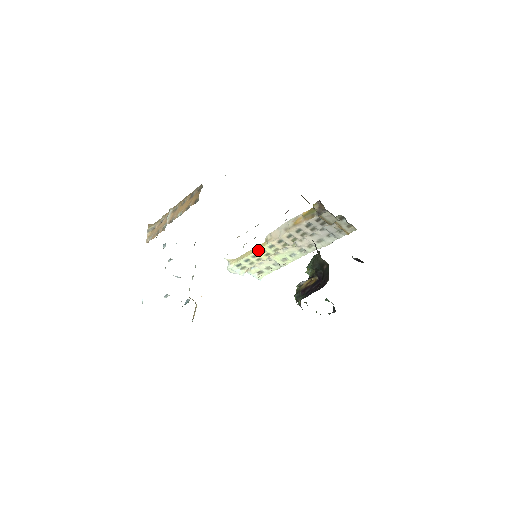
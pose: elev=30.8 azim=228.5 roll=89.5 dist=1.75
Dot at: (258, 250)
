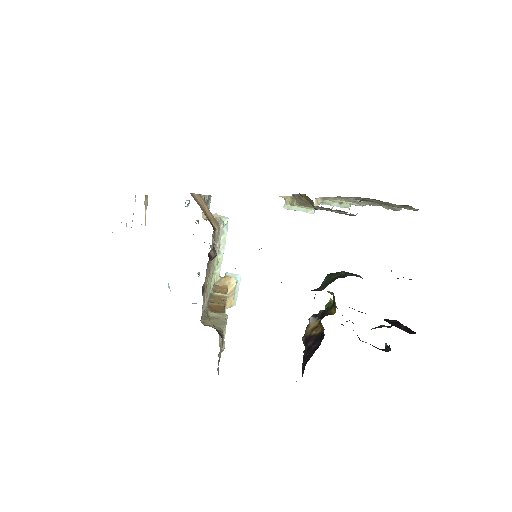
Dot at: occluded
